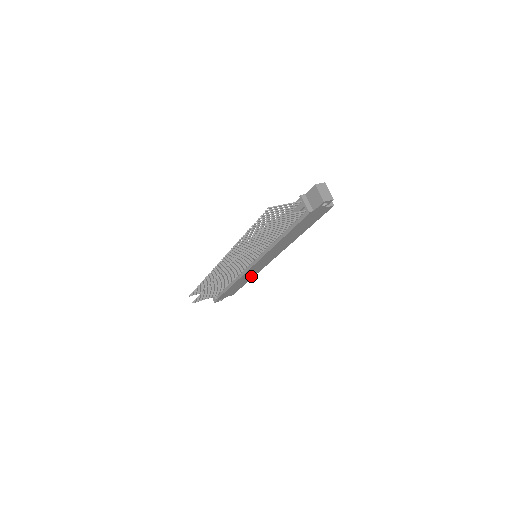
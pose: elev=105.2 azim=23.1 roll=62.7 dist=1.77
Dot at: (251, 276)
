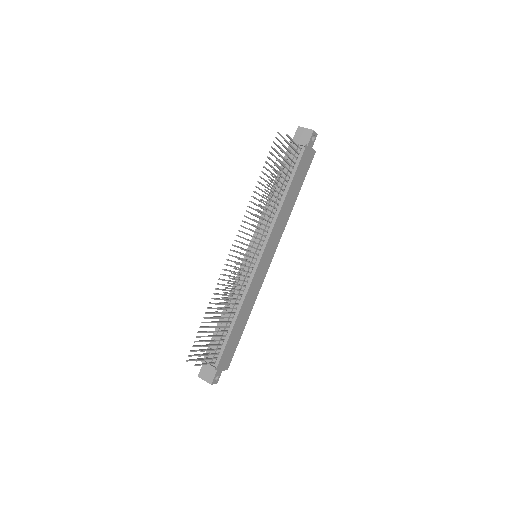
Dot at: (250, 306)
